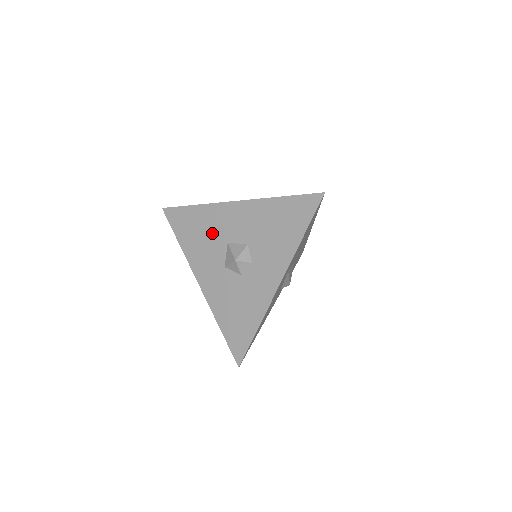
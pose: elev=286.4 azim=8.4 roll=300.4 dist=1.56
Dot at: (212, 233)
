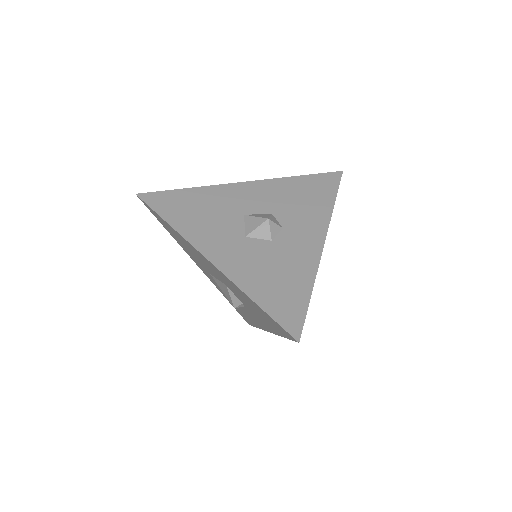
Dot at: (220, 209)
